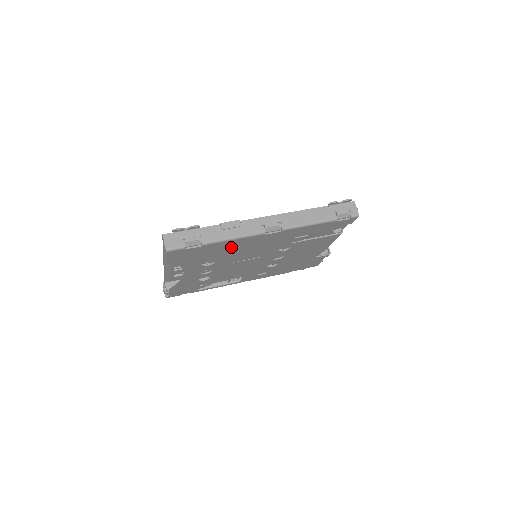
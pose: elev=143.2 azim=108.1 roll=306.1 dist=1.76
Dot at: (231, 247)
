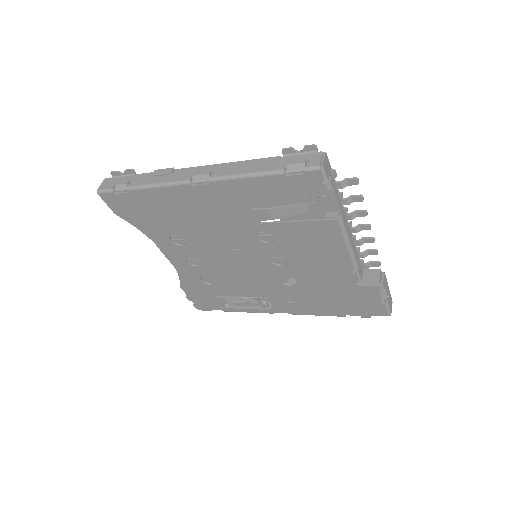
Dot at: (173, 207)
